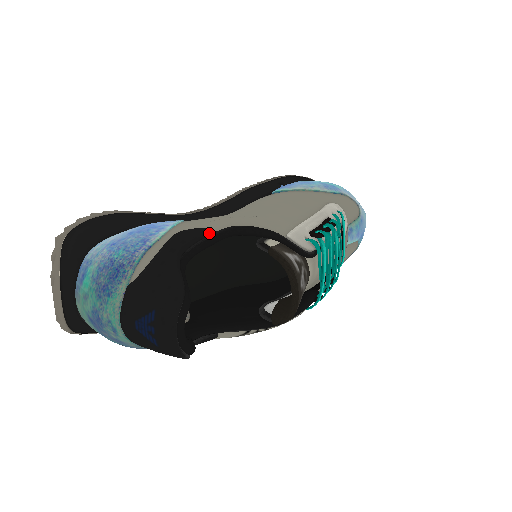
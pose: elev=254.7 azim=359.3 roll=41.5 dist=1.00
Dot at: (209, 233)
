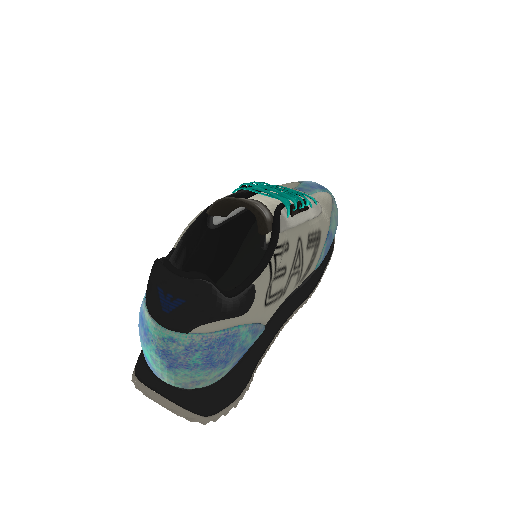
Dot at: (172, 251)
